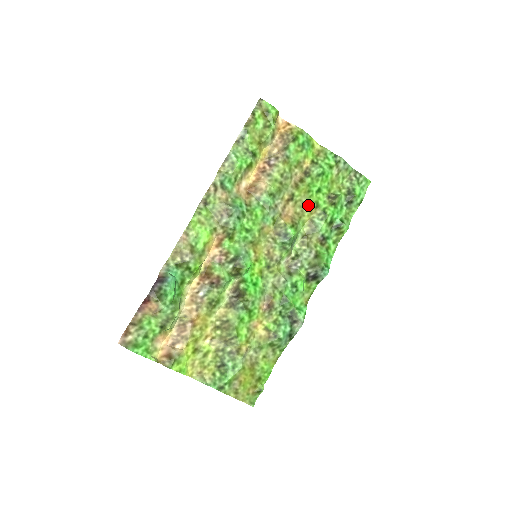
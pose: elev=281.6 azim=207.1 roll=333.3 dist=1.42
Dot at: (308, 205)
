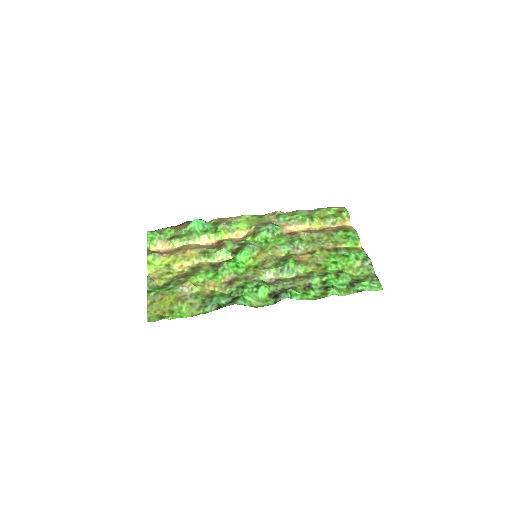
Dot at: (319, 264)
